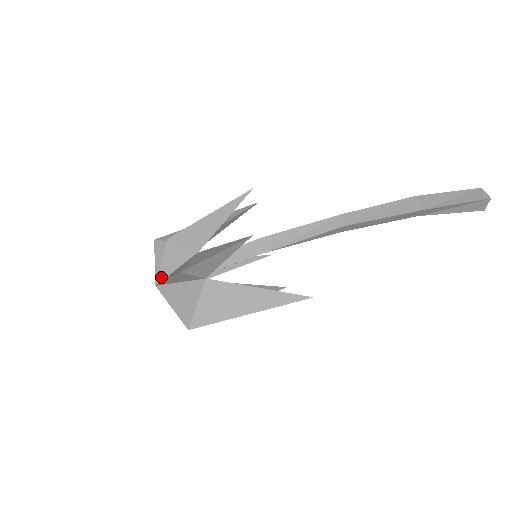
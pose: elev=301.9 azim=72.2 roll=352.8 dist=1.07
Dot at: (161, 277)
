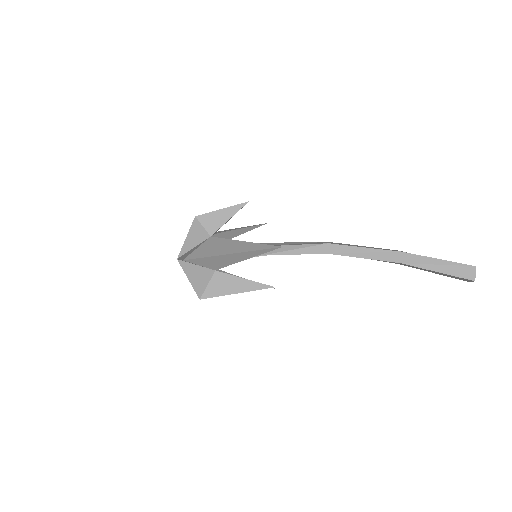
Dot at: occluded
